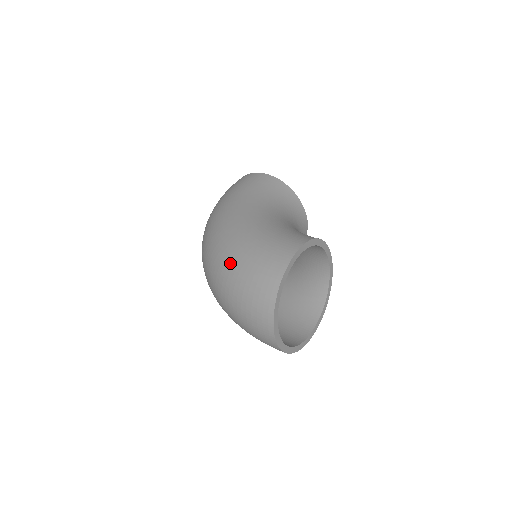
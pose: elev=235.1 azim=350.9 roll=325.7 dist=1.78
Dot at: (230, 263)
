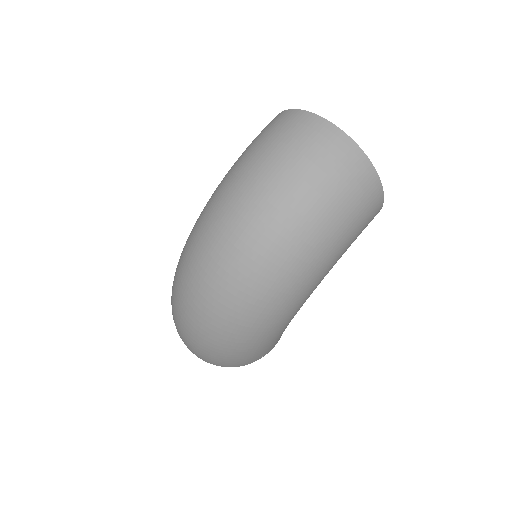
Dot at: (234, 172)
